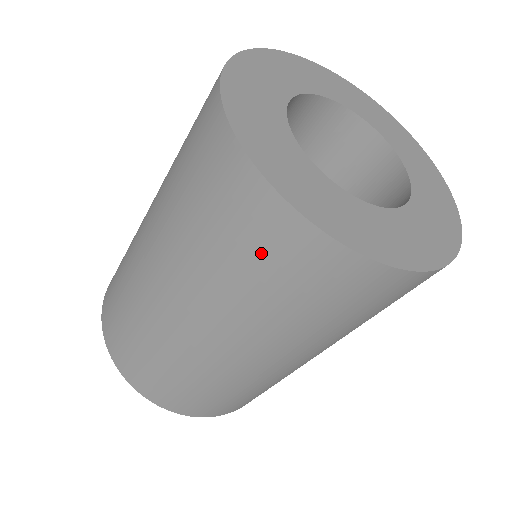
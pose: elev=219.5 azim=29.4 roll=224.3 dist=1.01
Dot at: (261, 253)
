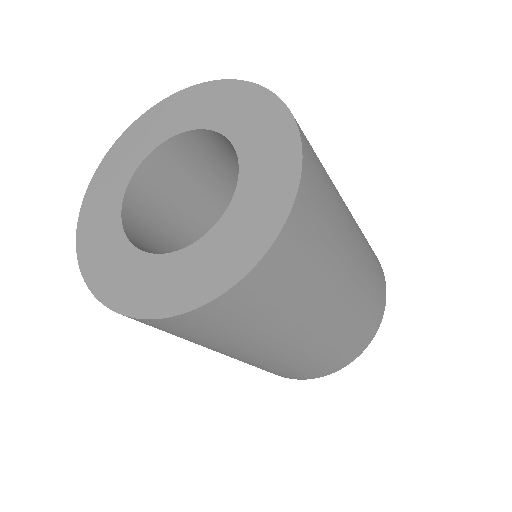
Dot at: occluded
